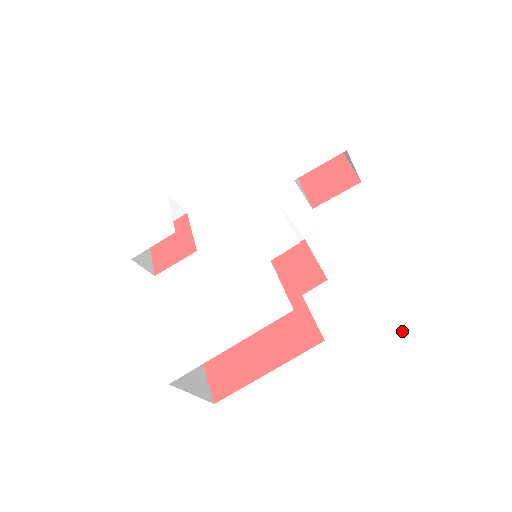
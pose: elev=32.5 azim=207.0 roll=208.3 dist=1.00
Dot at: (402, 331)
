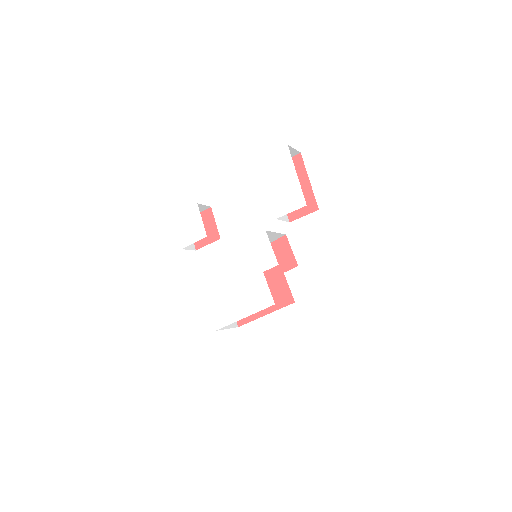
Dot at: (323, 326)
